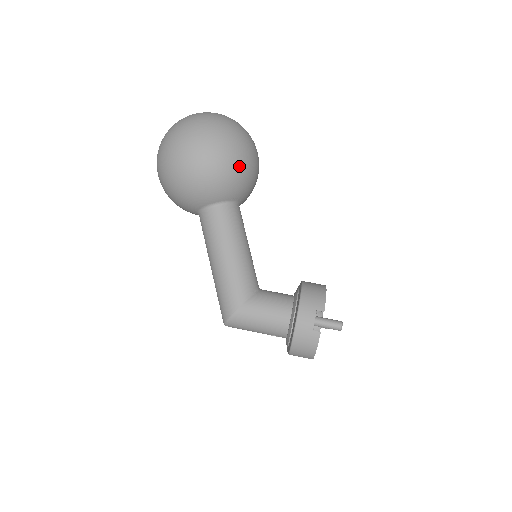
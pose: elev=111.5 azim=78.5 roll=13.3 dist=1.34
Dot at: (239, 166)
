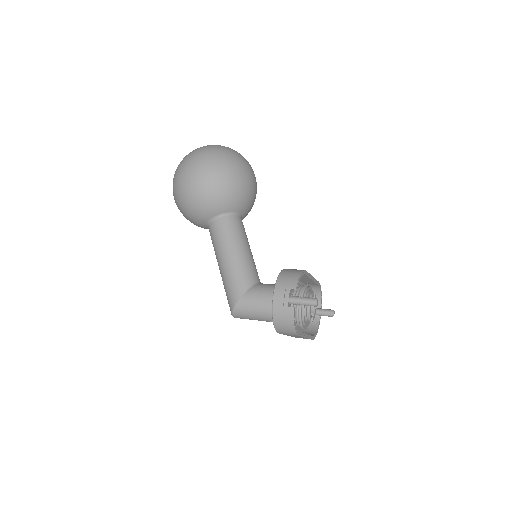
Dot at: (230, 182)
